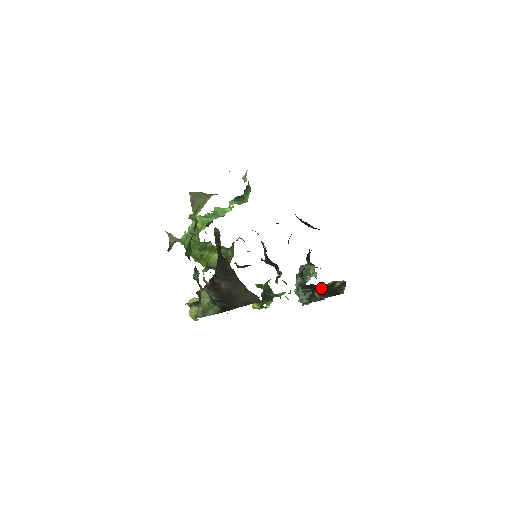
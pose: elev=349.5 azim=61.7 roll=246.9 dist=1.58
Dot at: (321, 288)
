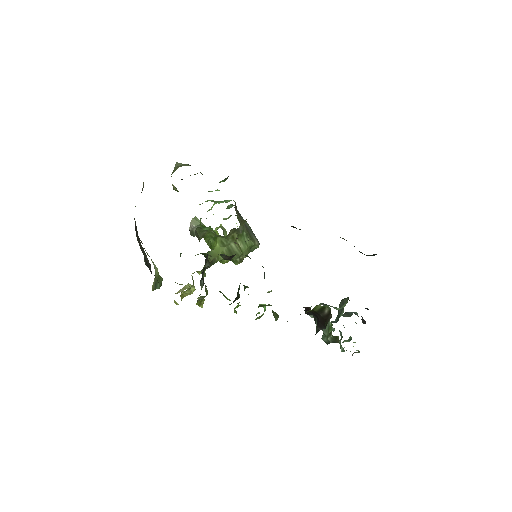
Dot at: occluded
